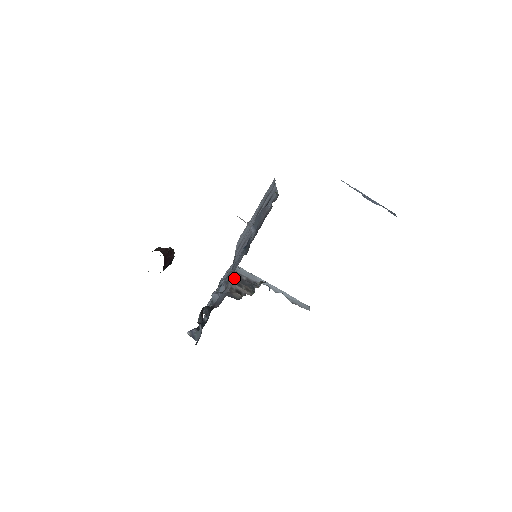
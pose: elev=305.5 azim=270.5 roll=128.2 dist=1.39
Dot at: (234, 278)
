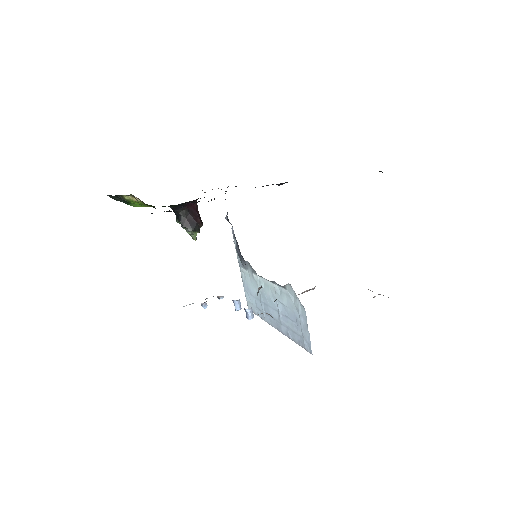
Dot at: occluded
